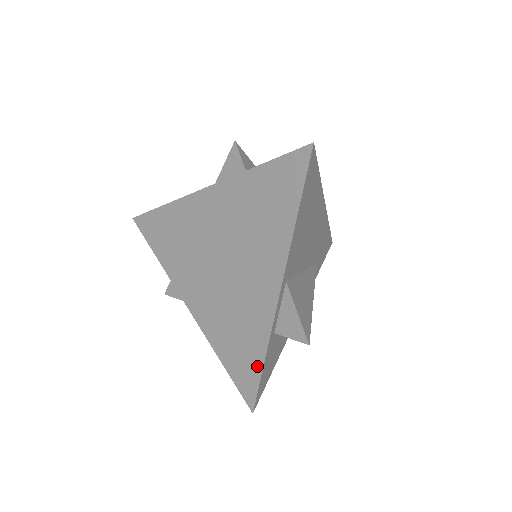
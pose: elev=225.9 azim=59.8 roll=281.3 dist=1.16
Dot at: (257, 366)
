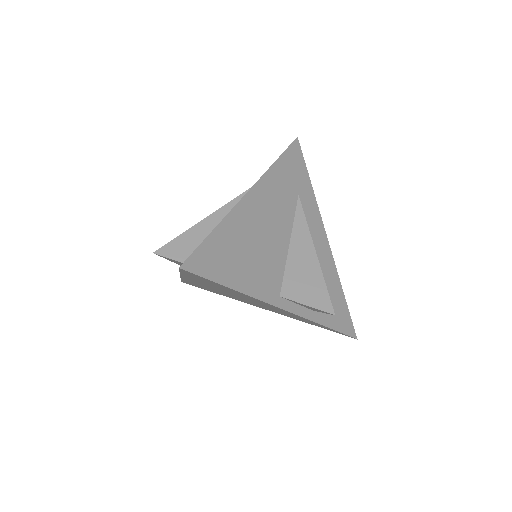
Dot at: occluded
